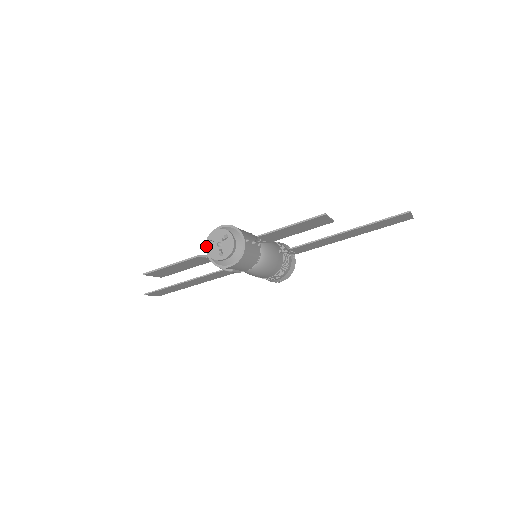
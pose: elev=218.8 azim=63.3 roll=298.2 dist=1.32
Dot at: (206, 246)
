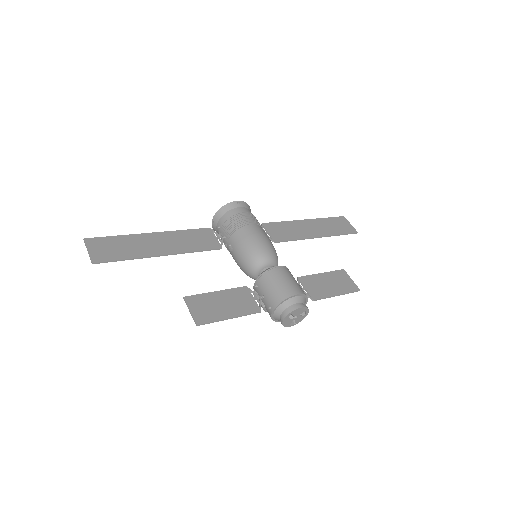
Dot at: (285, 318)
